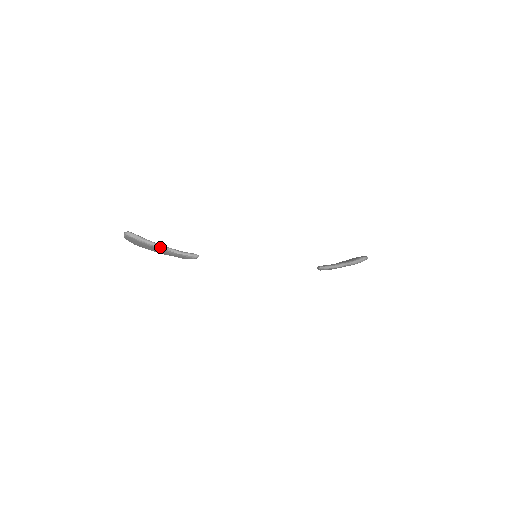
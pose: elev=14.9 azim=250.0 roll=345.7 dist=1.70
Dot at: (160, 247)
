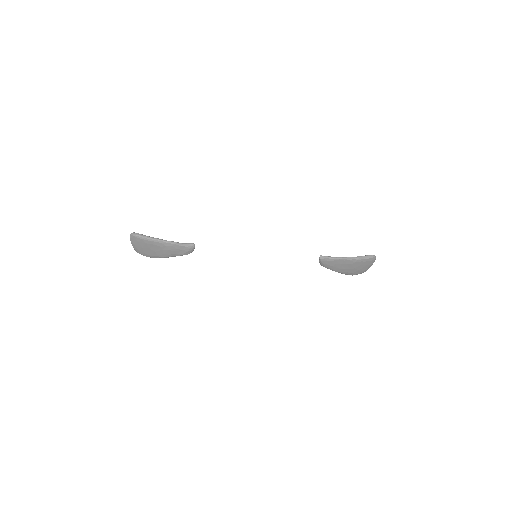
Dot at: (160, 240)
